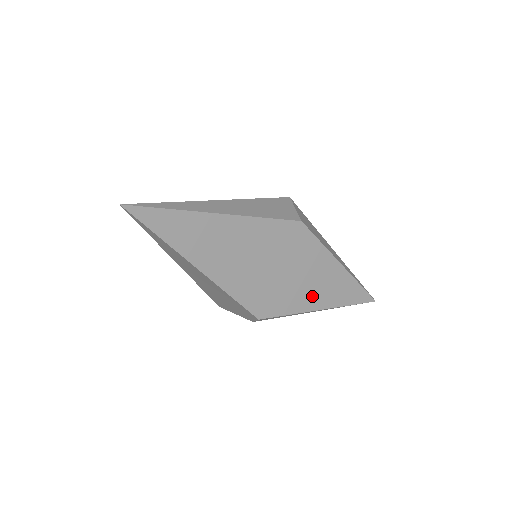
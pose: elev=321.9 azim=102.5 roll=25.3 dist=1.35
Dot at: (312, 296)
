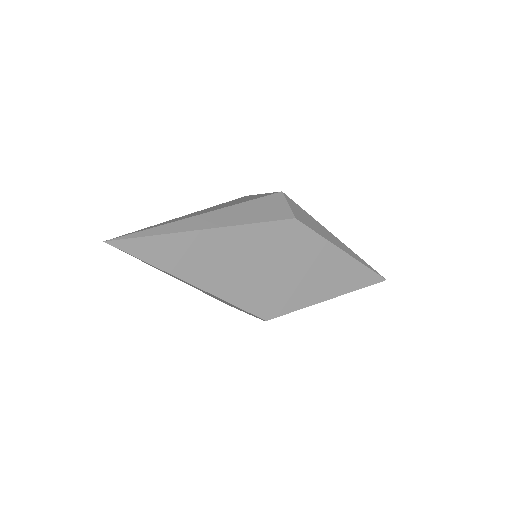
Dot at: (318, 288)
